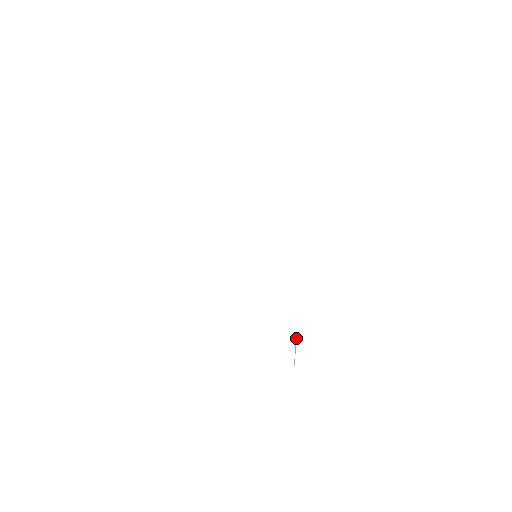
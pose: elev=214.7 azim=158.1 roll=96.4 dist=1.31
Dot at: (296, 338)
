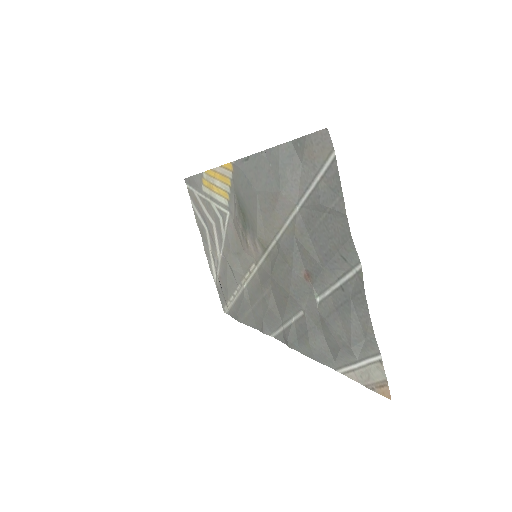
Dot at: (218, 278)
